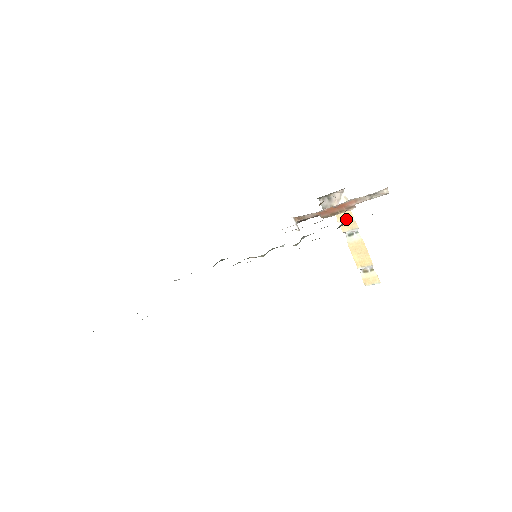
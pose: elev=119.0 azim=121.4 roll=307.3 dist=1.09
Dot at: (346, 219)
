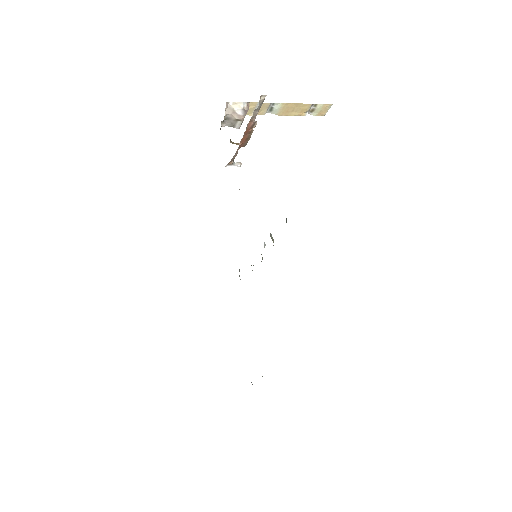
Dot at: occluded
